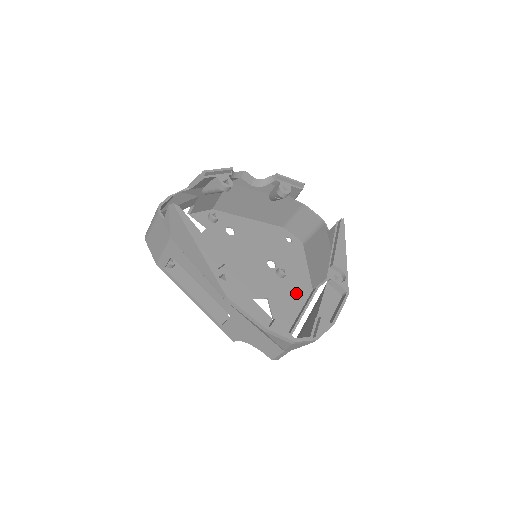
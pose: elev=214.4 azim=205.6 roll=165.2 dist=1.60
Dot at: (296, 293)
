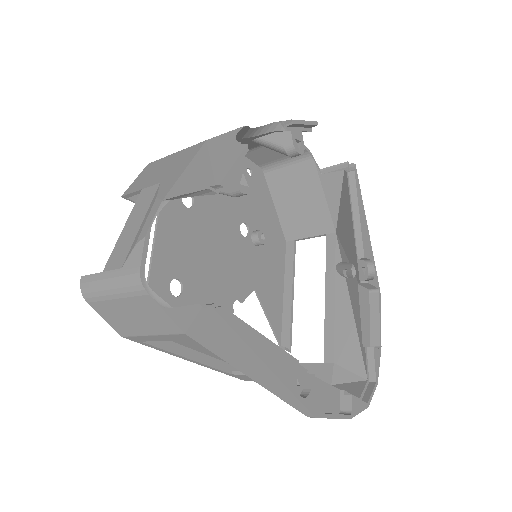
Dot at: (275, 259)
